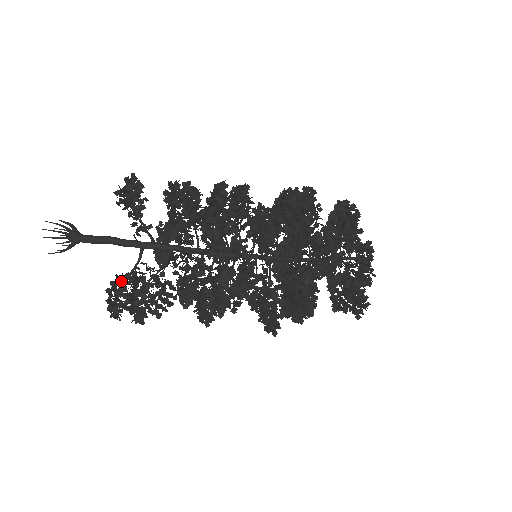
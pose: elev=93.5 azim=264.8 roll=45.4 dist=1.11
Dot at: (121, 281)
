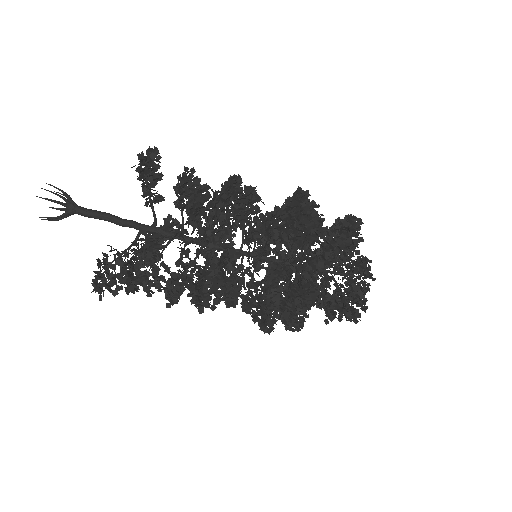
Dot at: (114, 255)
